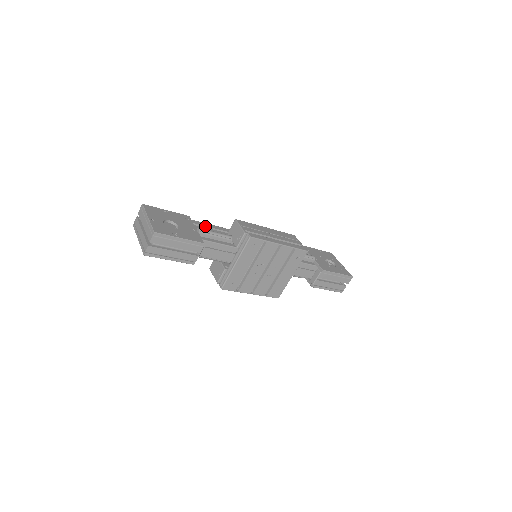
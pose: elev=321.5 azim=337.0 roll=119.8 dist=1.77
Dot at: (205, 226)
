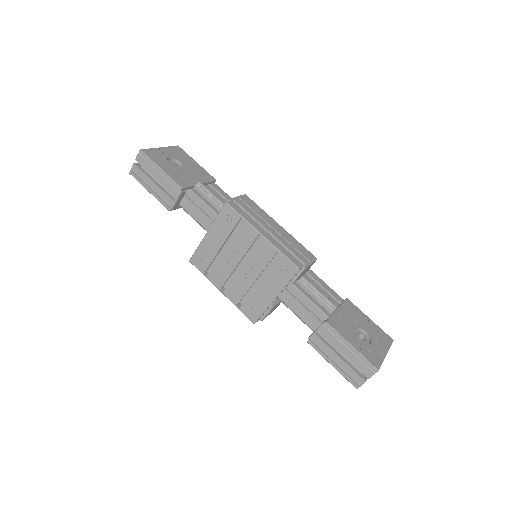
Dot at: (224, 196)
